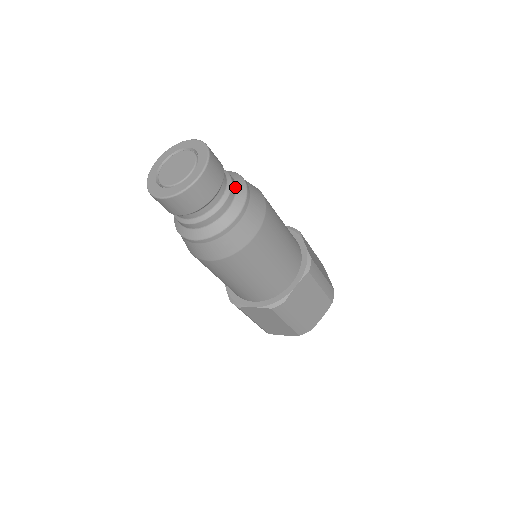
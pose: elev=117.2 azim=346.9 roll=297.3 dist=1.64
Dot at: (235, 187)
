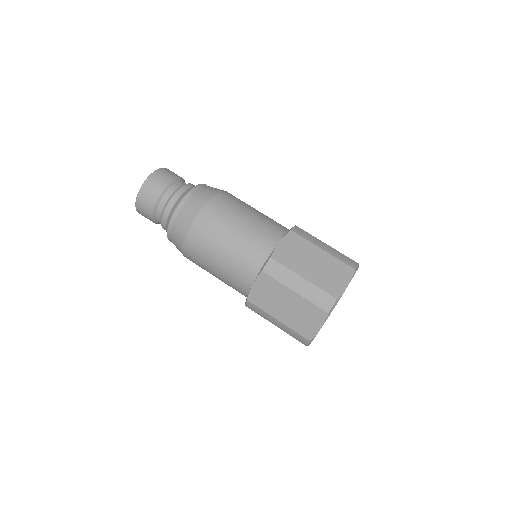
Dot at: occluded
